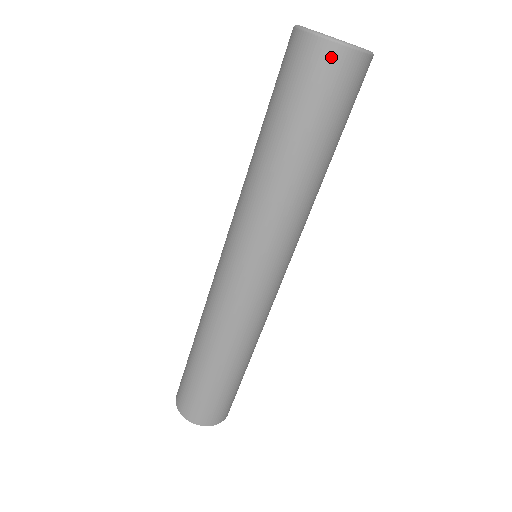
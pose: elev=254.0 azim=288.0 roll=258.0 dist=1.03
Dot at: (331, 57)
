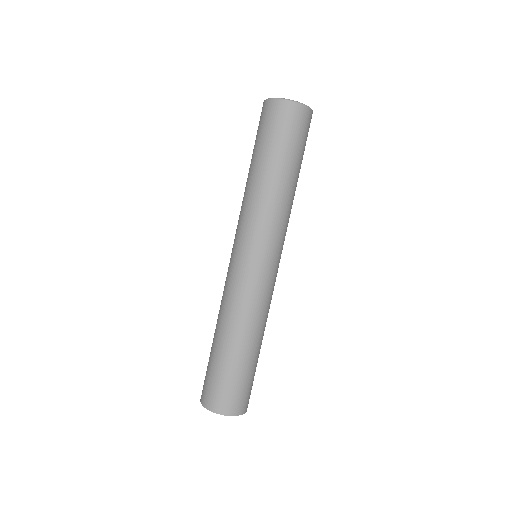
Dot at: (283, 108)
